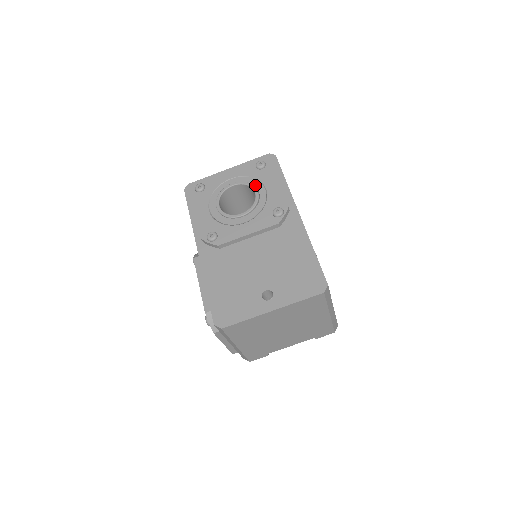
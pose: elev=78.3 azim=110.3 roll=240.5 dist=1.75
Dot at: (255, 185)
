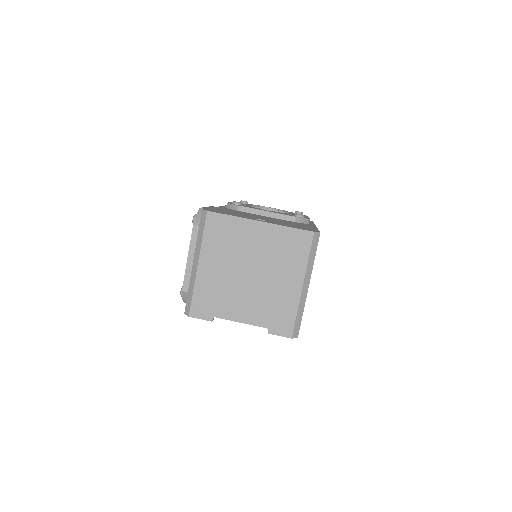
Dot at: occluded
